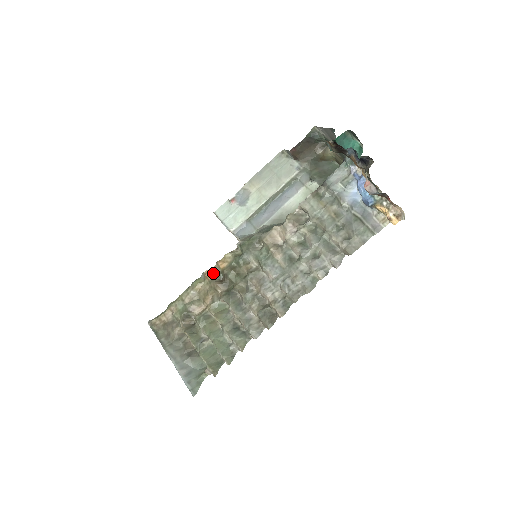
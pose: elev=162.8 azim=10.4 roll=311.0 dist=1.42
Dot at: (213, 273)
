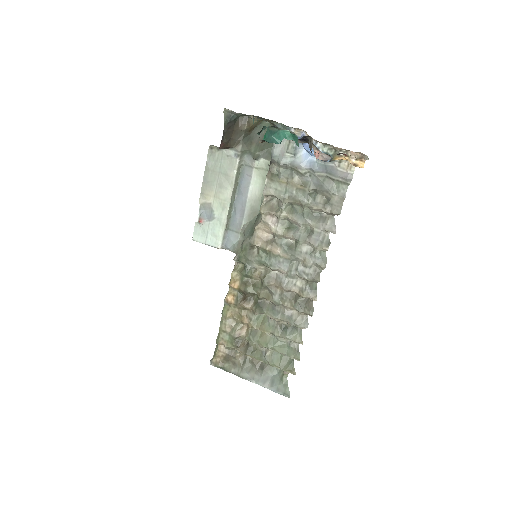
Dot at: (232, 296)
